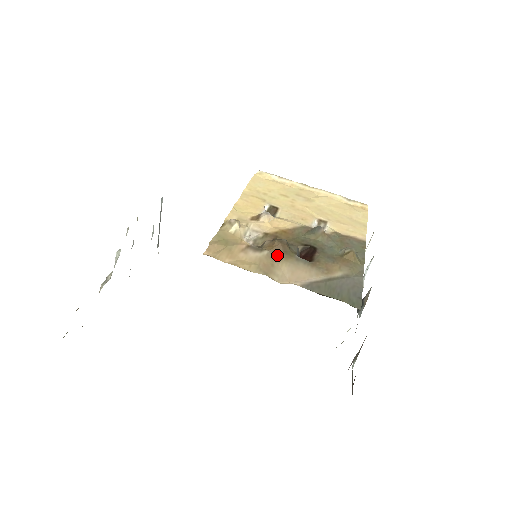
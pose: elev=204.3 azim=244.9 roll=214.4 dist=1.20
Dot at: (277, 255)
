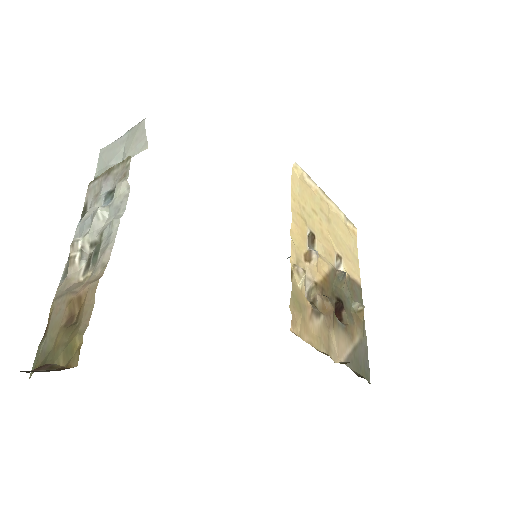
Dot at: (330, 322)
